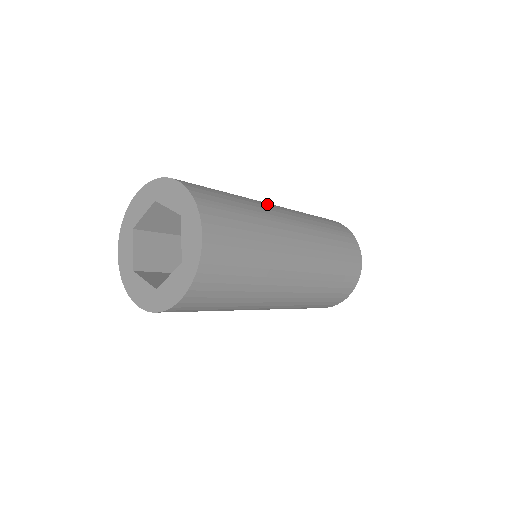
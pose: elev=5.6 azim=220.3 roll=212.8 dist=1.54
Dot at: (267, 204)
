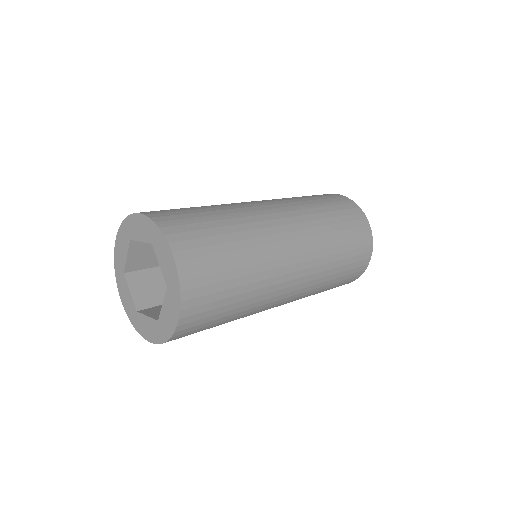
Dot at: (244, 203)
